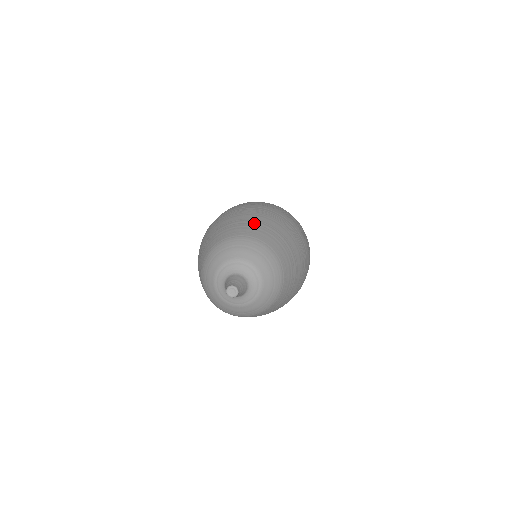
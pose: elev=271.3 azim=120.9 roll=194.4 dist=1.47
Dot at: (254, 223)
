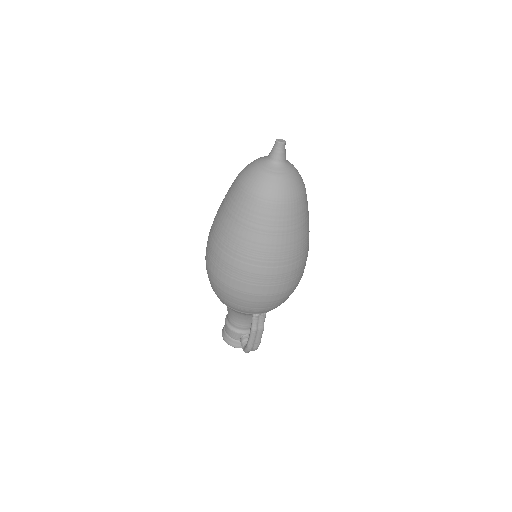
Dot at: occluded
